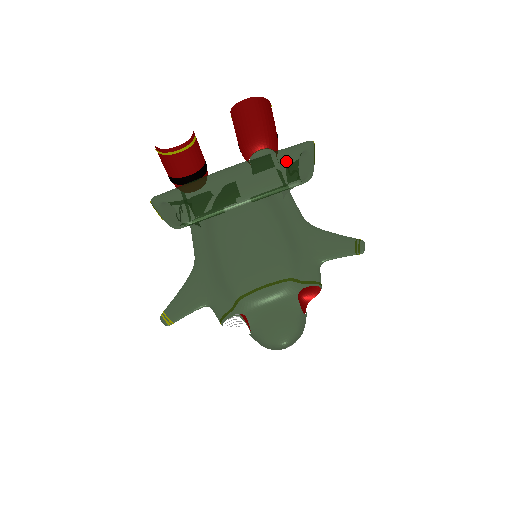
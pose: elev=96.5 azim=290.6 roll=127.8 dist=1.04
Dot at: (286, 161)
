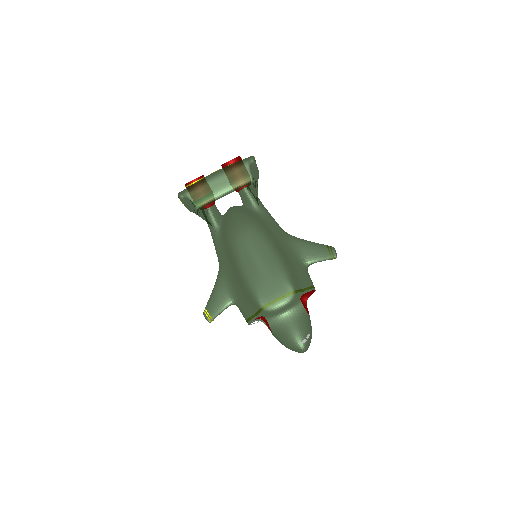
Dot at: (243, 170)
